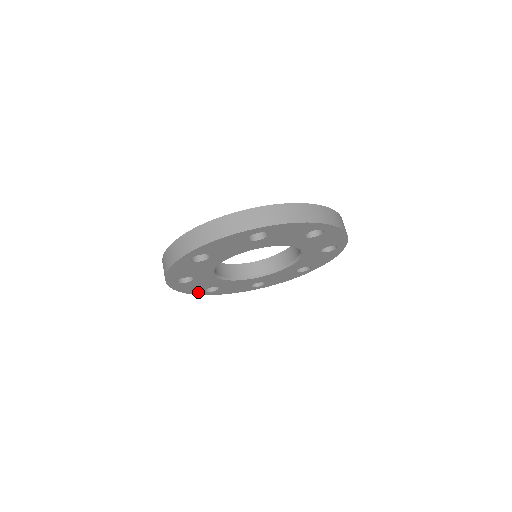
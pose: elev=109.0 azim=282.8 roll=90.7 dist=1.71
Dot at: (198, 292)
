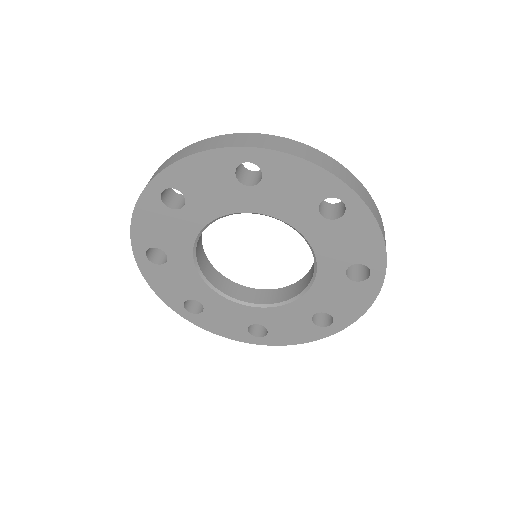
Dot at: (176, 304)
